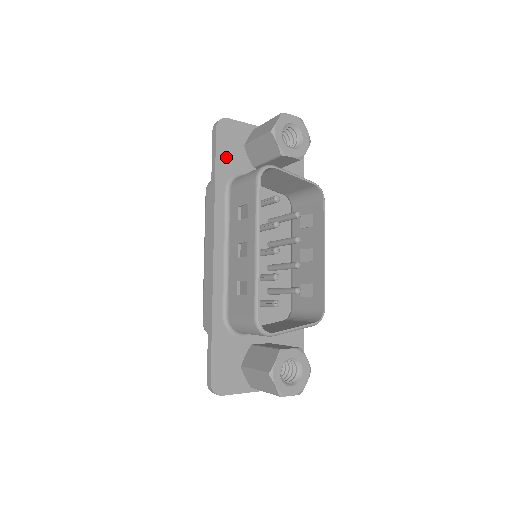
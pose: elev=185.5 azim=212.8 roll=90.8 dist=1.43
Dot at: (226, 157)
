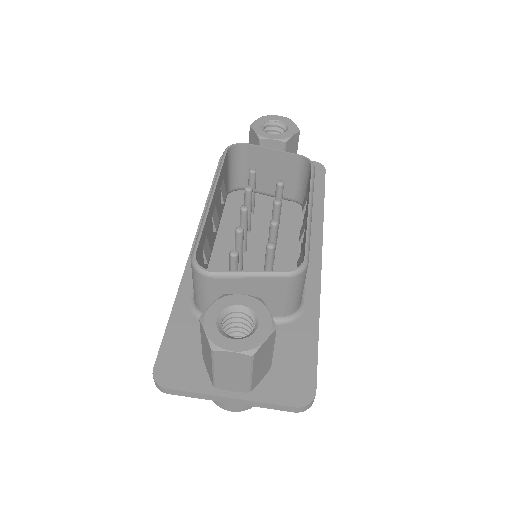
Dot at: occluded
